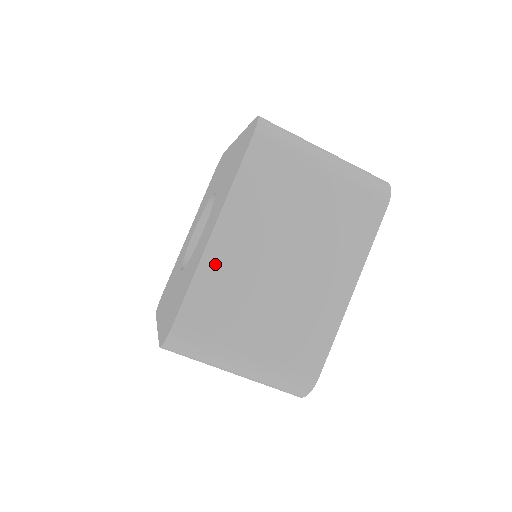
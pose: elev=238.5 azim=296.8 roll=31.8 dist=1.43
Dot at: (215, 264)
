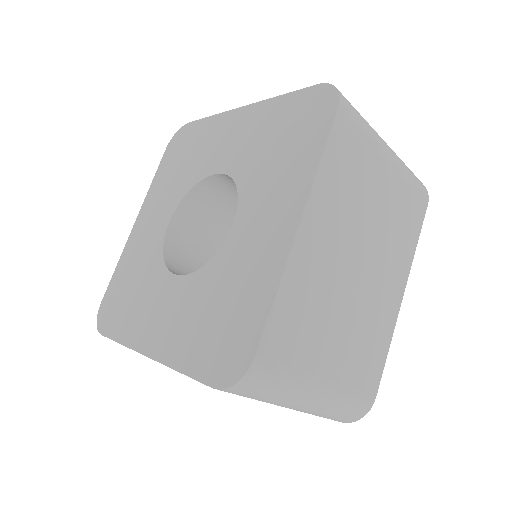
Dot at: (299, 270)
